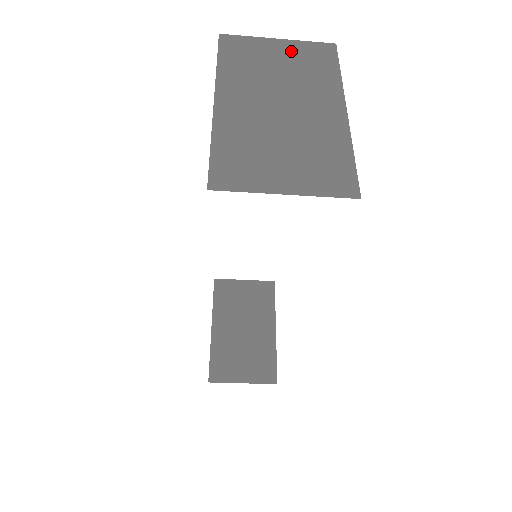
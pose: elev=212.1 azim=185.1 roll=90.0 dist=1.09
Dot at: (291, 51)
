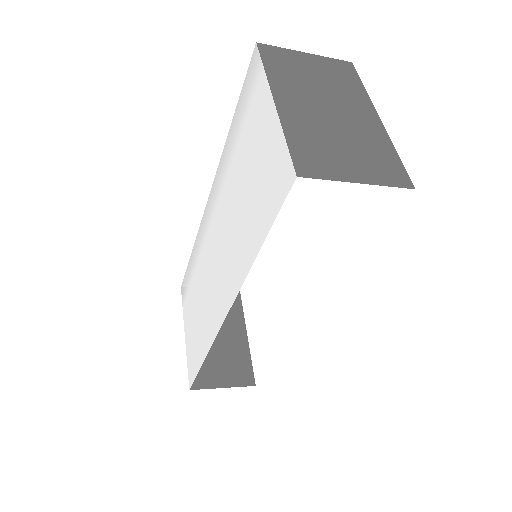
Dot at: (320, 64)
